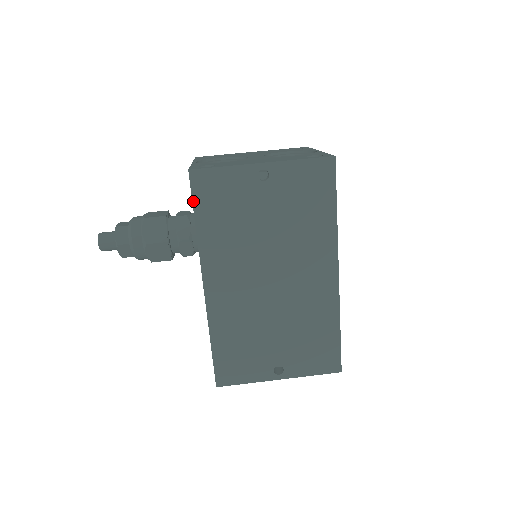
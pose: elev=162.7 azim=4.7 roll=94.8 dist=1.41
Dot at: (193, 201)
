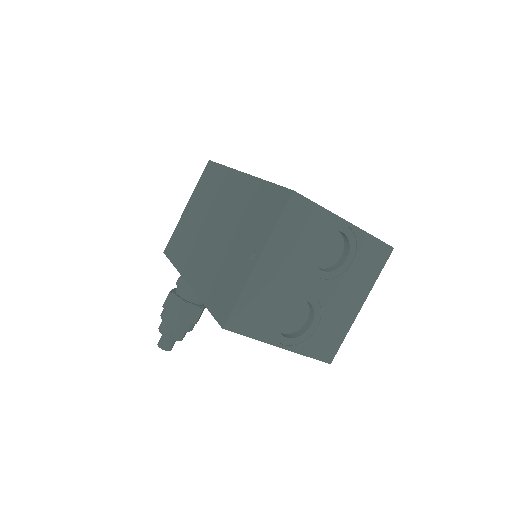
Dot at: (169, 259)
